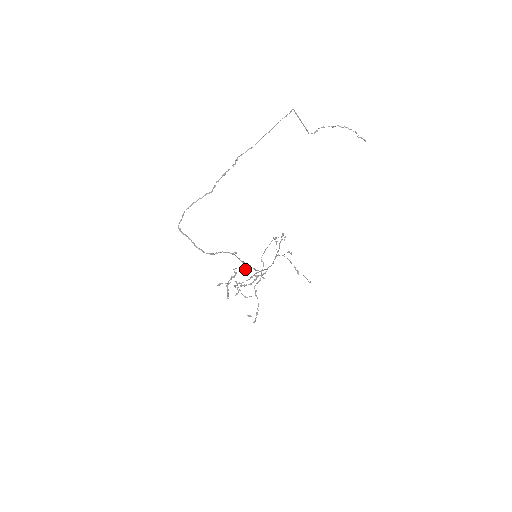
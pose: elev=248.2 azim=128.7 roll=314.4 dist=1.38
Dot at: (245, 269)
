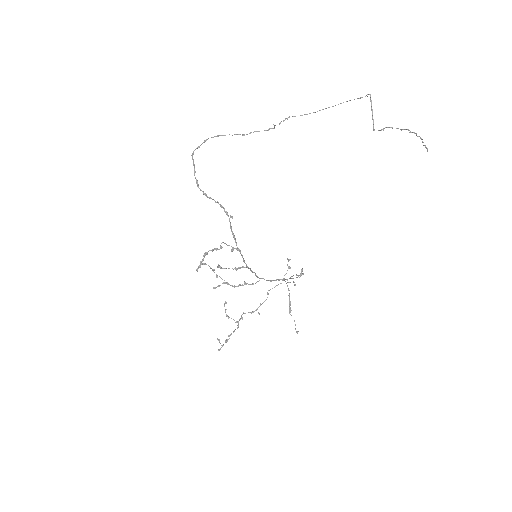
Dot at: (233, 250)
